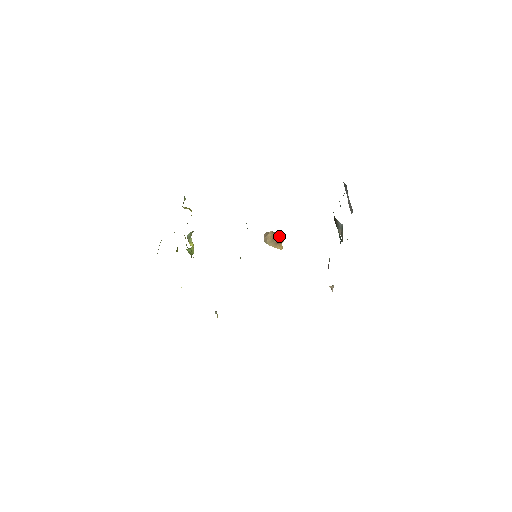
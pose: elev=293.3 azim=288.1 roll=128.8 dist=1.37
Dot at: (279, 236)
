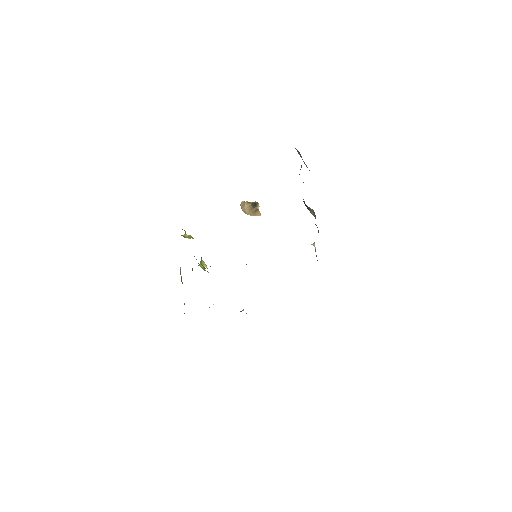
Dot at: (254, 204)
